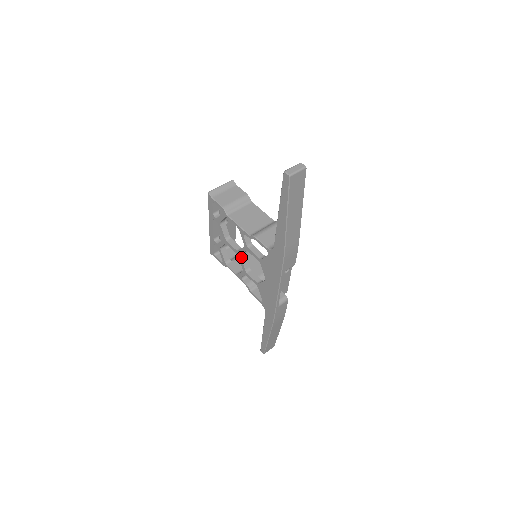
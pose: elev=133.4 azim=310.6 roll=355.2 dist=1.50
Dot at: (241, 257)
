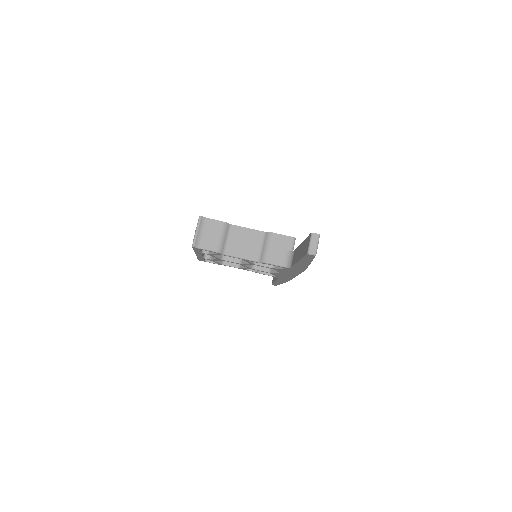
Dot at: (245, 265)
